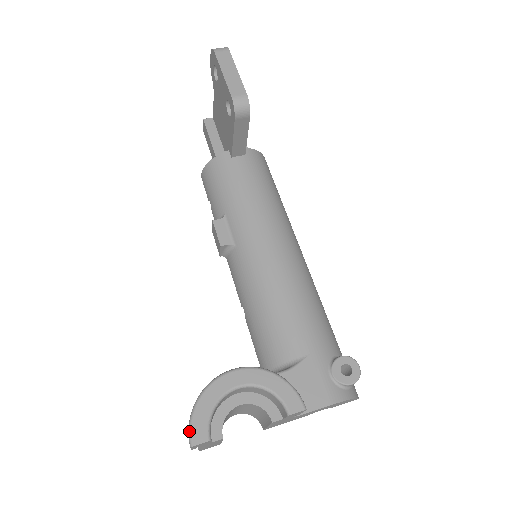
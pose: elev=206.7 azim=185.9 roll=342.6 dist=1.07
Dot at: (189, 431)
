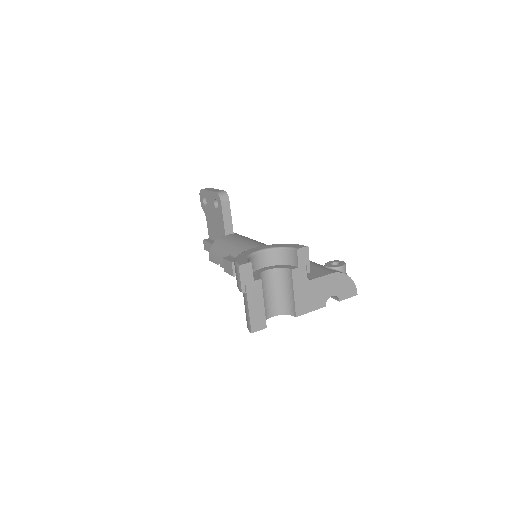
Dot at: (235, 263)
